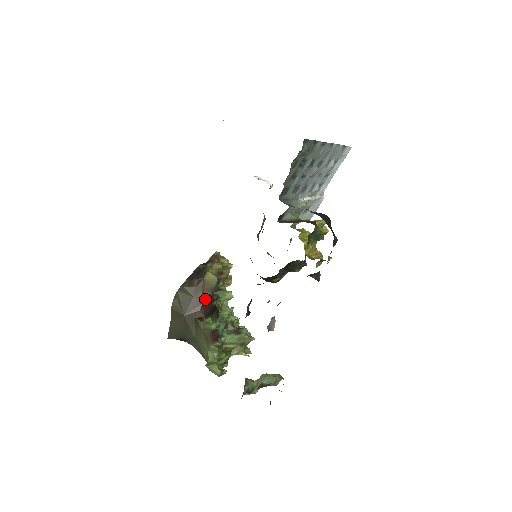
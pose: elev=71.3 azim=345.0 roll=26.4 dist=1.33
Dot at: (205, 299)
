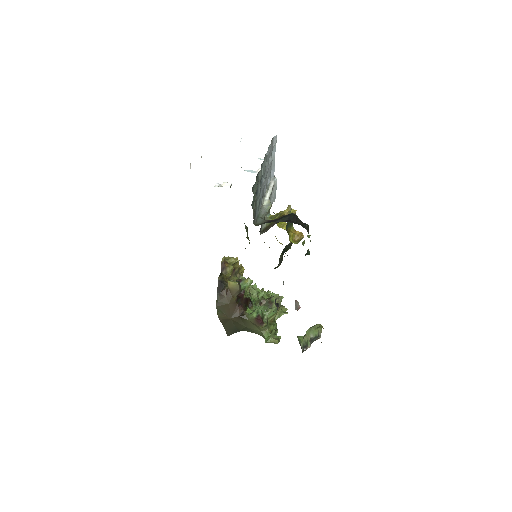
Dot at: (237, 299)
